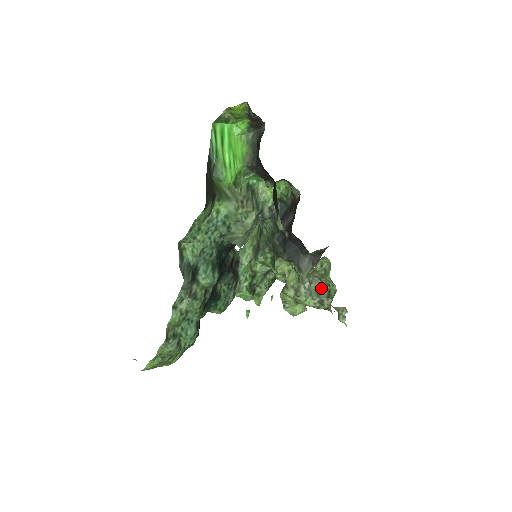
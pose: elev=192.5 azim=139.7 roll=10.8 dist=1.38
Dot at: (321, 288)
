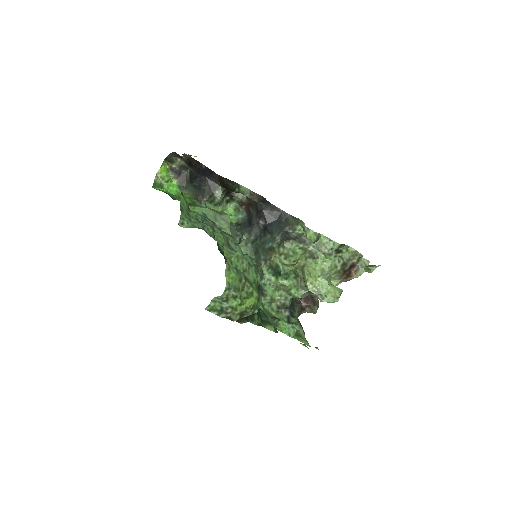
Dot at: occluded
